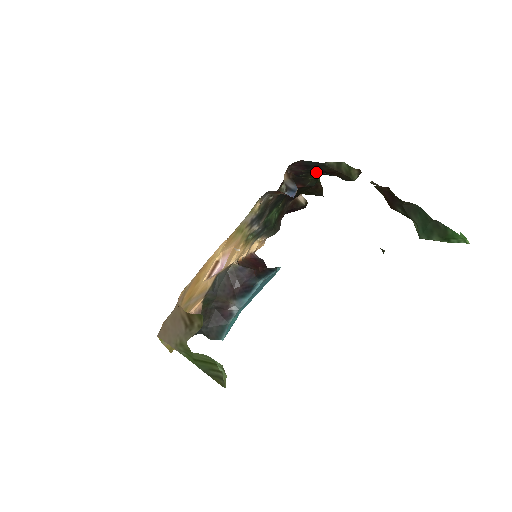
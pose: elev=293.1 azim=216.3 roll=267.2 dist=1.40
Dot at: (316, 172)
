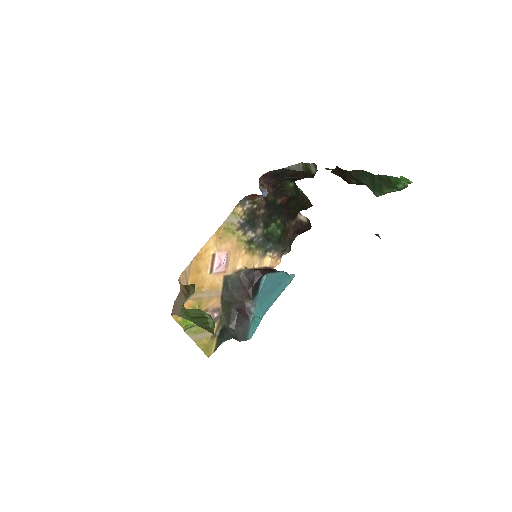
Dot at: (287, 180)
